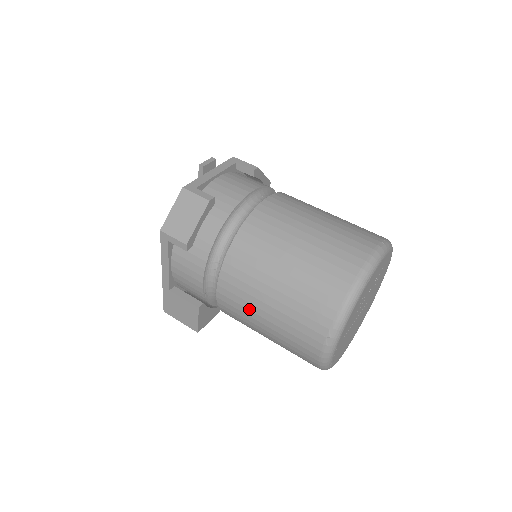
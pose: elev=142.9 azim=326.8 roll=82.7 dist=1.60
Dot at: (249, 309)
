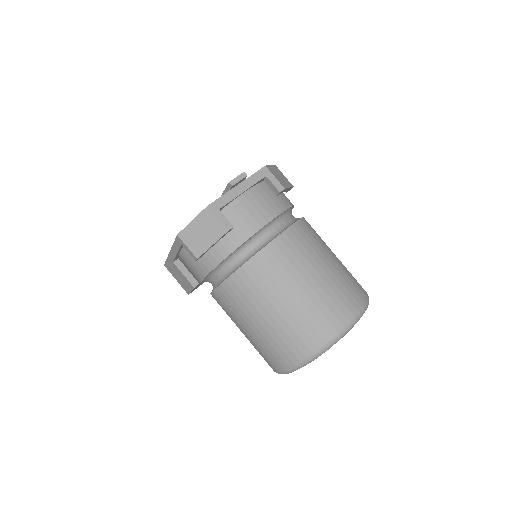
Dot at: (234, 318)
